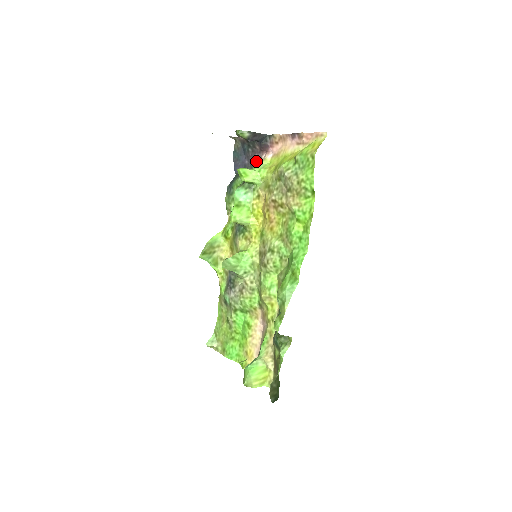
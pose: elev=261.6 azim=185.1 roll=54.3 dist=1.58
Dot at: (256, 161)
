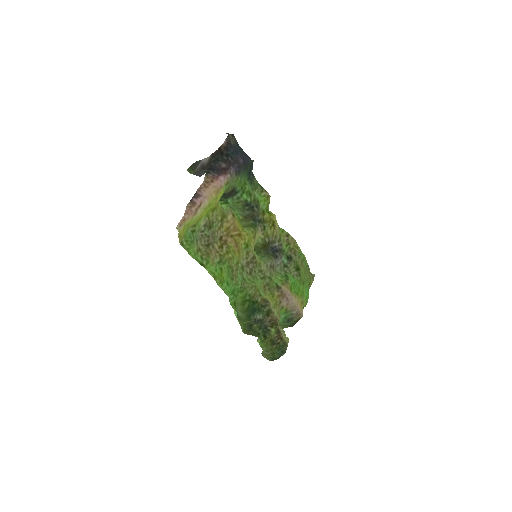
Dot at: (235, 171)
